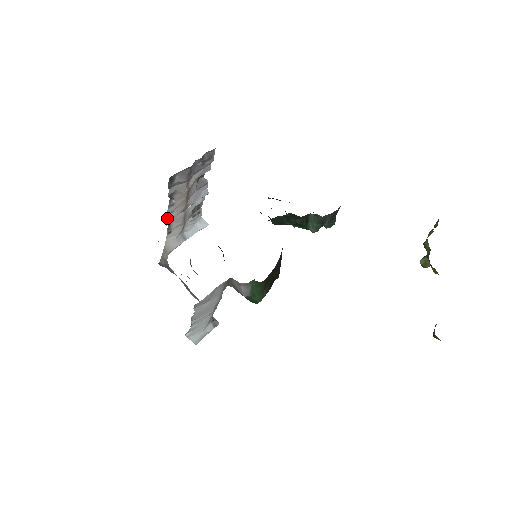
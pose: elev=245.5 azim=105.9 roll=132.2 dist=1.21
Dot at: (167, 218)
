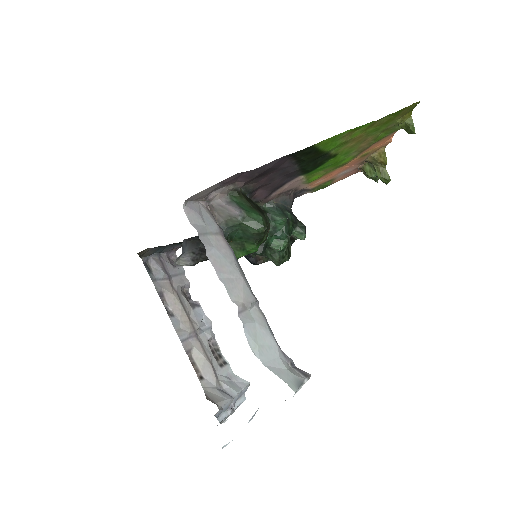
Dot at: occluded
